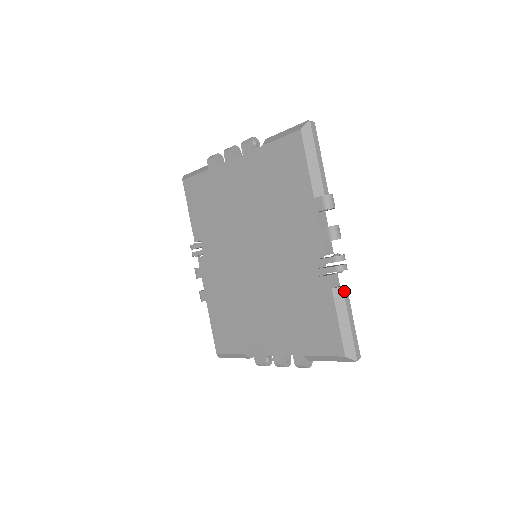
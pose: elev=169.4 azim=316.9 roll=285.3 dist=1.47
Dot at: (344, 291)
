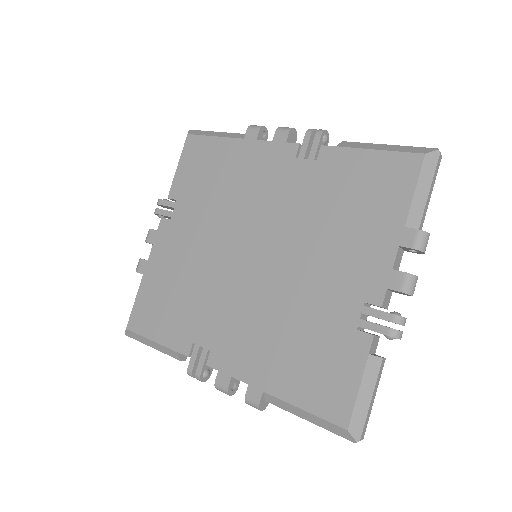
Dot at: (348, 143)
